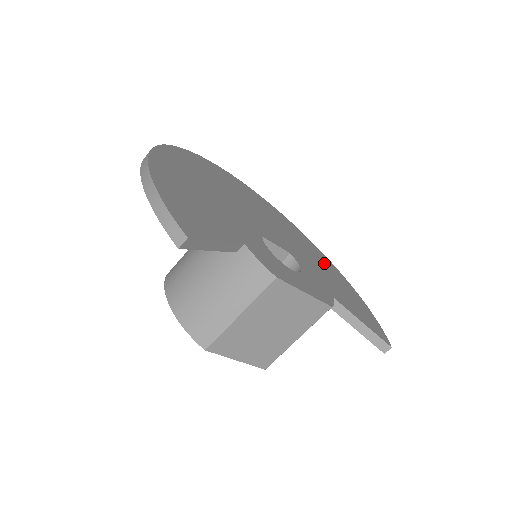
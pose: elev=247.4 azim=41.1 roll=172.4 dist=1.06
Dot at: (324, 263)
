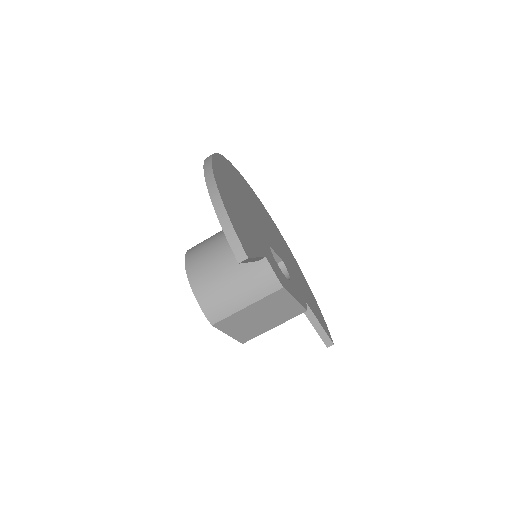
Dot at: (296, 267)
